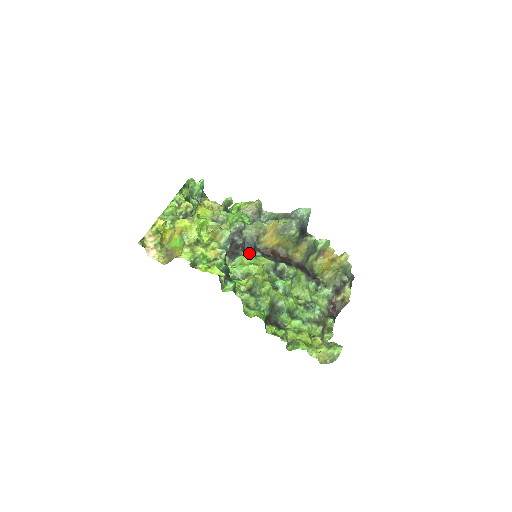
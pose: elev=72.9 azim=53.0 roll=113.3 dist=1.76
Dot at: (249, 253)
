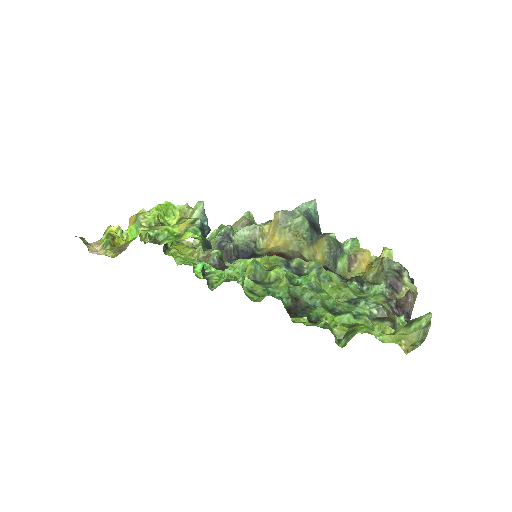
Dot at: occluded
